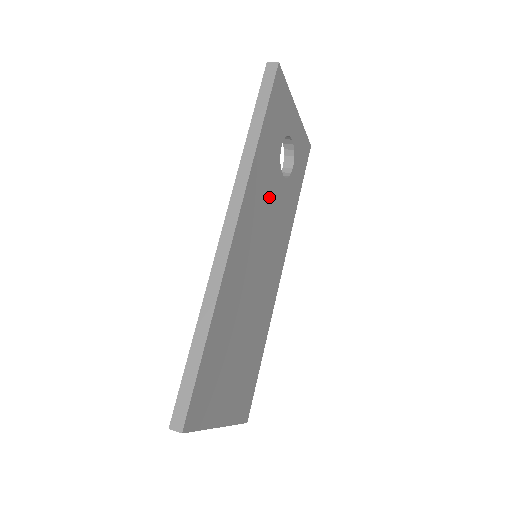
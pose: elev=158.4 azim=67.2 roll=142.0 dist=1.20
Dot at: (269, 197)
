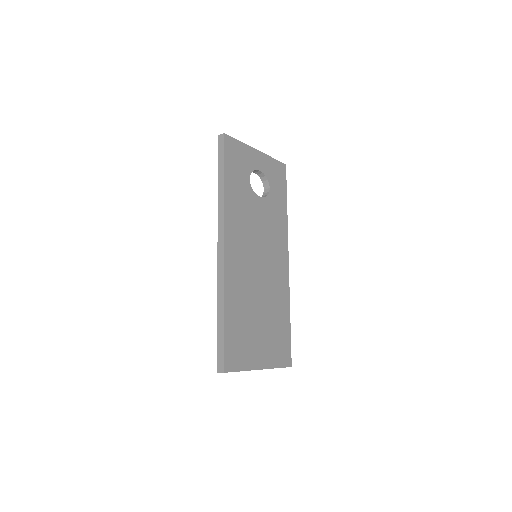
Dot at: (251, 216)
